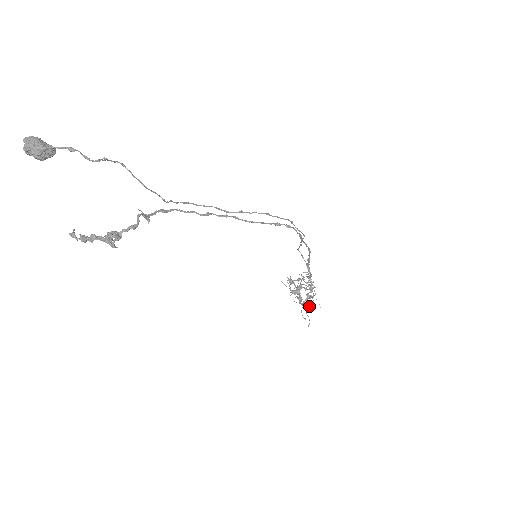
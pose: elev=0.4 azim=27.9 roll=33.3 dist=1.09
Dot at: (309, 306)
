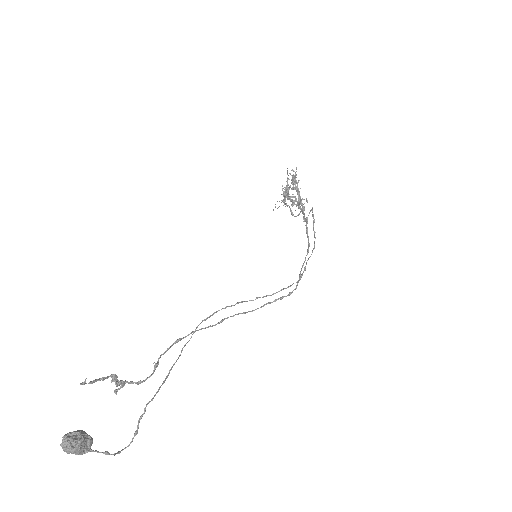
Dot at: occluded
